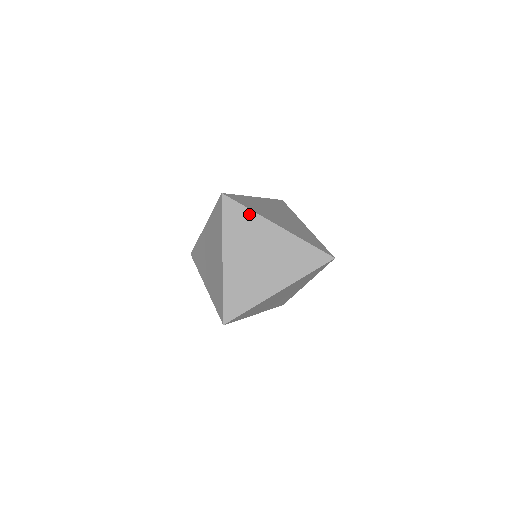
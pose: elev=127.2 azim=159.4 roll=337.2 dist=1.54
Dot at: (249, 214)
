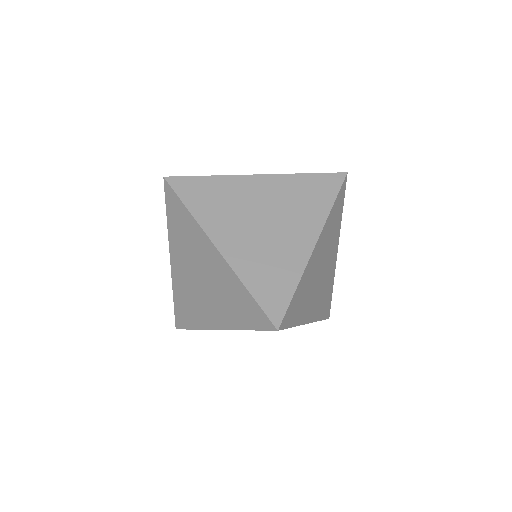
Dot at: (188, 216)
